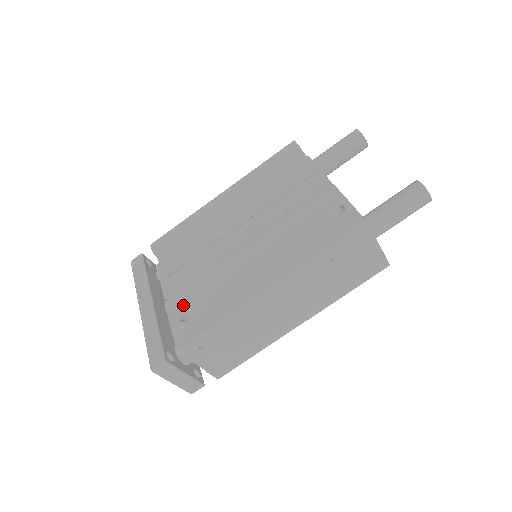
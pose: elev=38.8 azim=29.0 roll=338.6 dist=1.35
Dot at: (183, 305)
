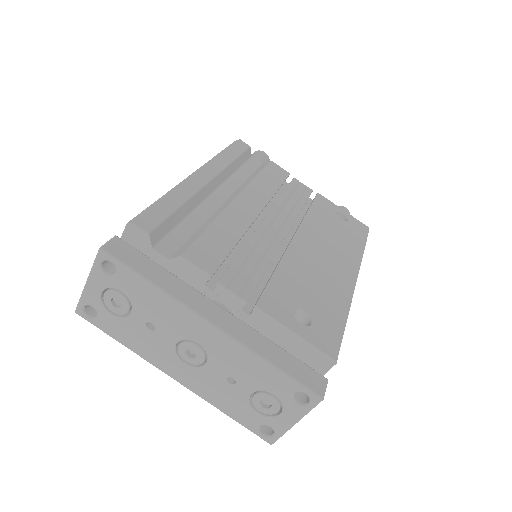
Dot at: (288, 306)
